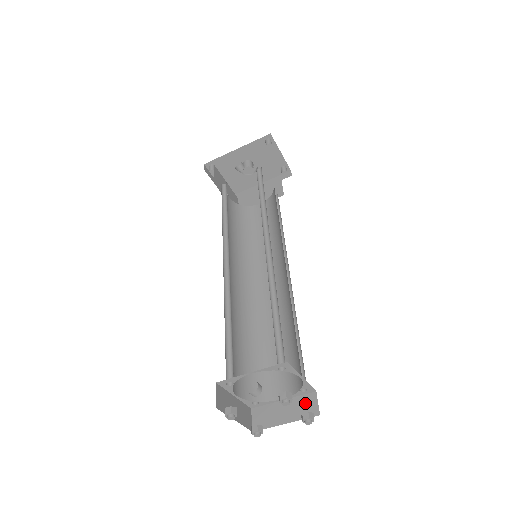
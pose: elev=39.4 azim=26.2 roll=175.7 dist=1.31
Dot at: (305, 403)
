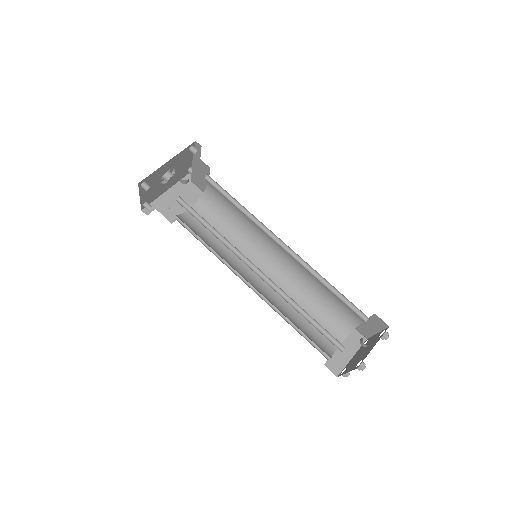
Dot at: (353, 338)
